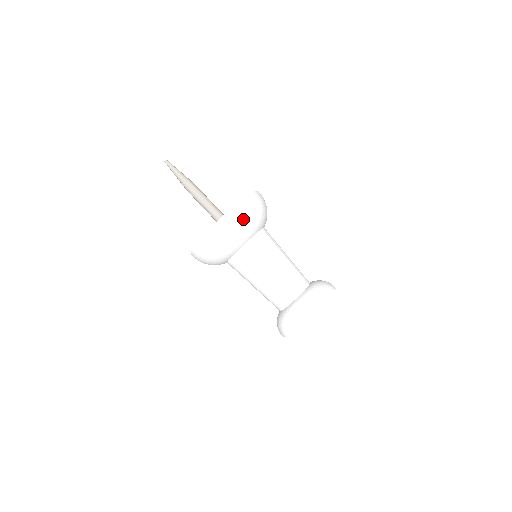
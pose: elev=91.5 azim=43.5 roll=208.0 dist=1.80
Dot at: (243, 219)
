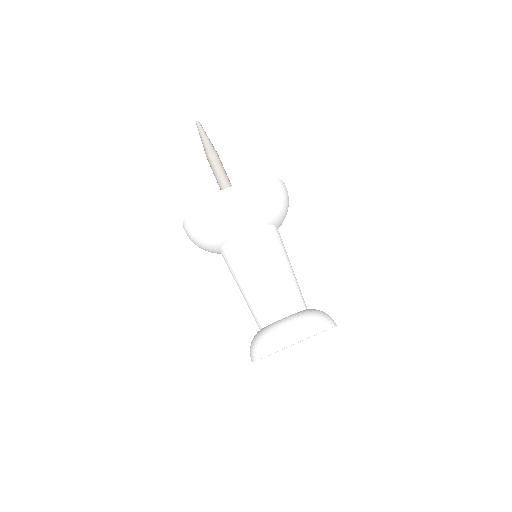
Dot at: (238, 204)
